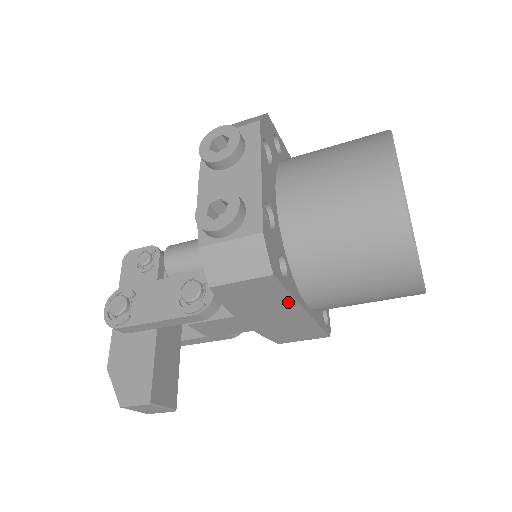
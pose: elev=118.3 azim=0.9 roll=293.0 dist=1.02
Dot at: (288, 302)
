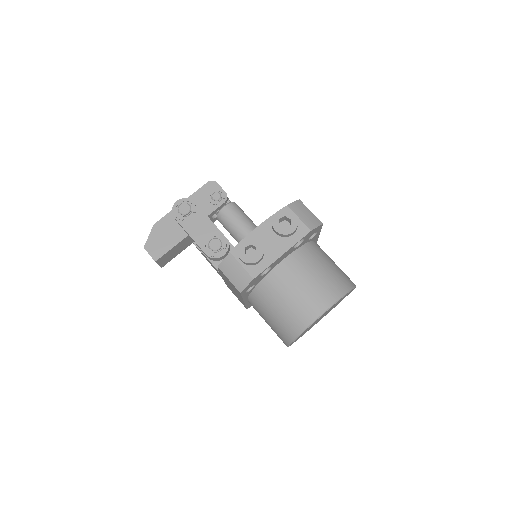
Dot at: (240, 296)
